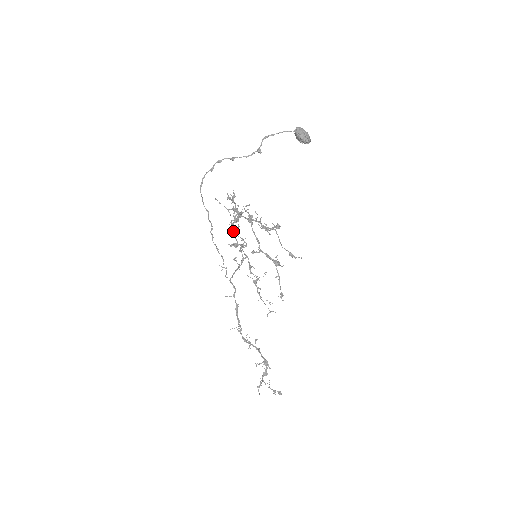
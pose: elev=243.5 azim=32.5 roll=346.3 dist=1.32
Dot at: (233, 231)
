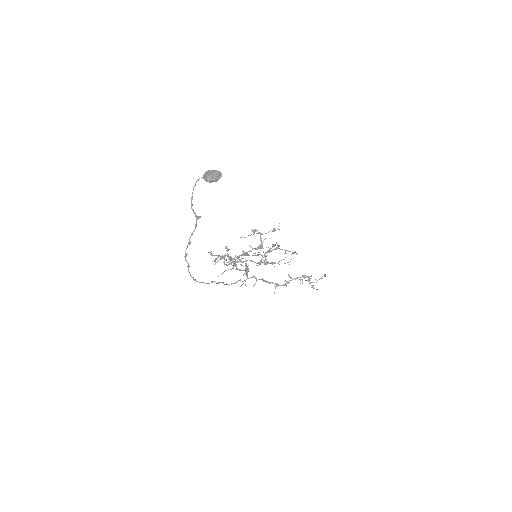
Dot at: (240, 270)
